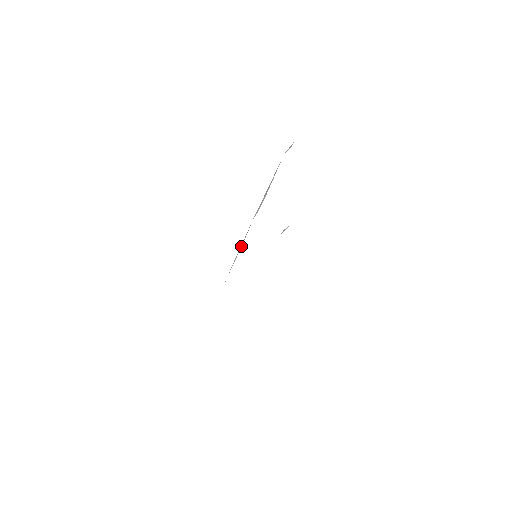
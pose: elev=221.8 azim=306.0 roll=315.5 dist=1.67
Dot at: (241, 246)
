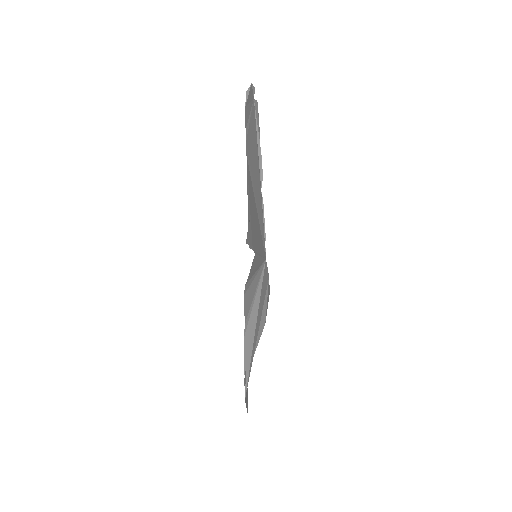
Dot at: (264, 219)
